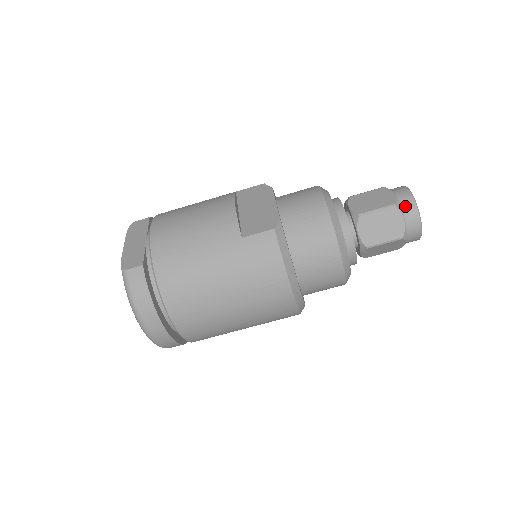
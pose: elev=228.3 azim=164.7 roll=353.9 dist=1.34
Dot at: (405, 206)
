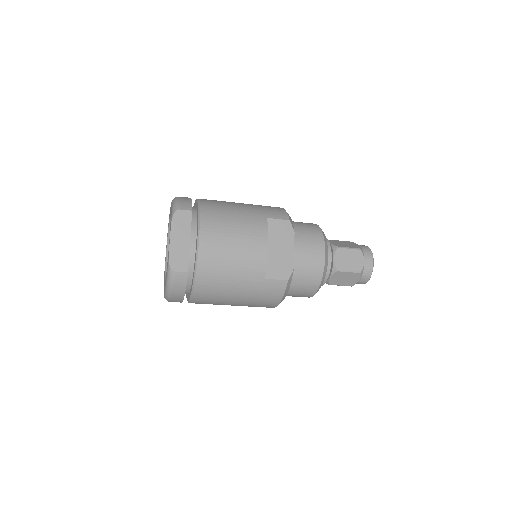
Dot at: (365, 273)
